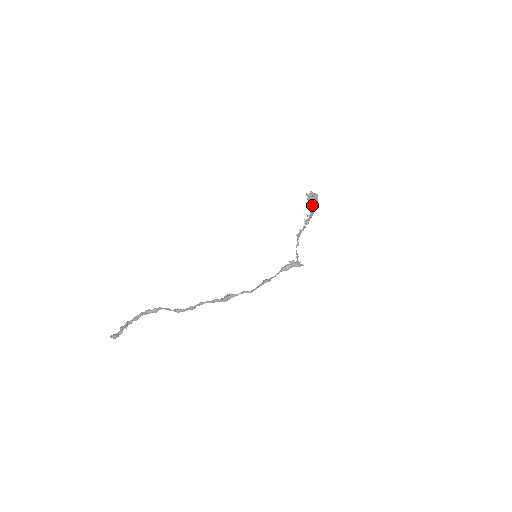
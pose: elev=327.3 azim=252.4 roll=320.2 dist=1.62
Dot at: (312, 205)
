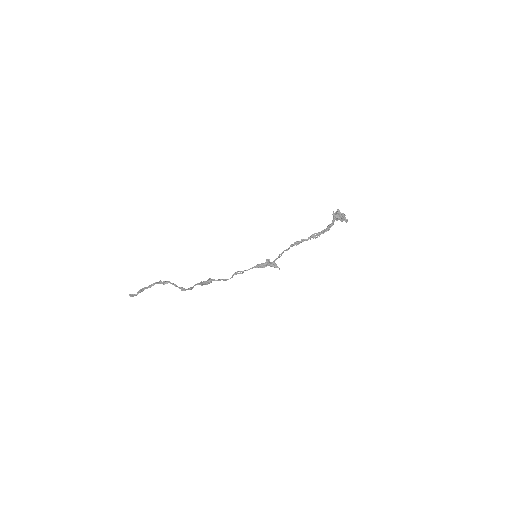
Dot at: (332, 222)
